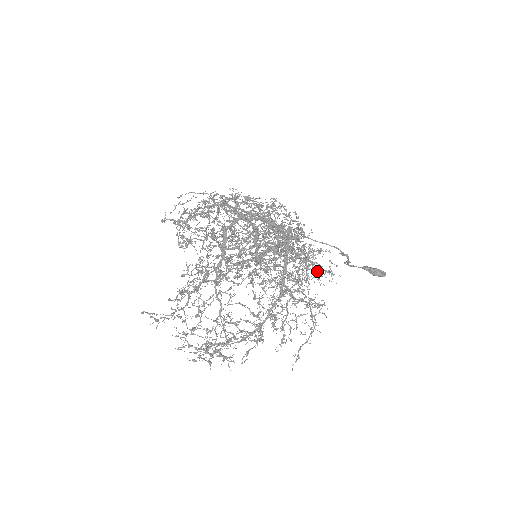
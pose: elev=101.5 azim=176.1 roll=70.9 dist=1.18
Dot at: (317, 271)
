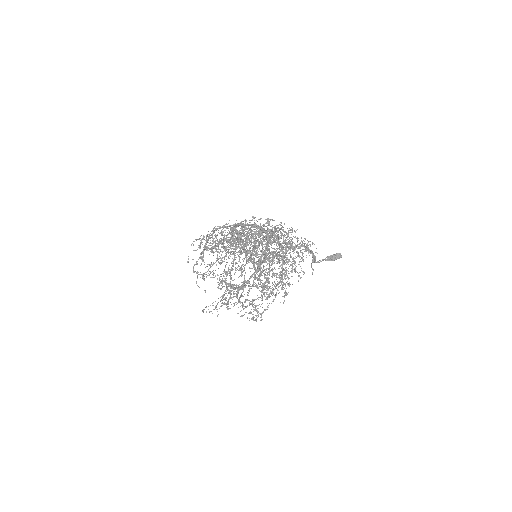
Dot at: occluded
